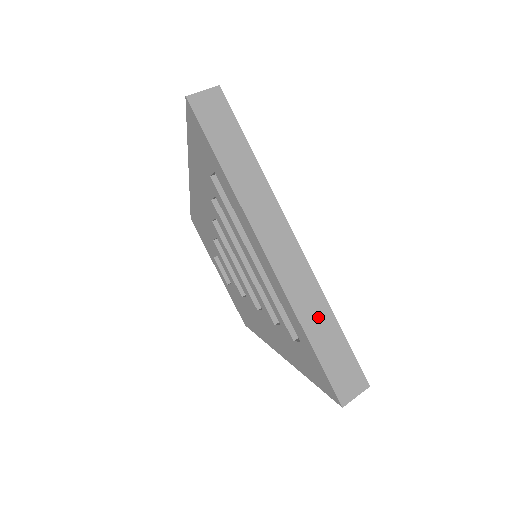
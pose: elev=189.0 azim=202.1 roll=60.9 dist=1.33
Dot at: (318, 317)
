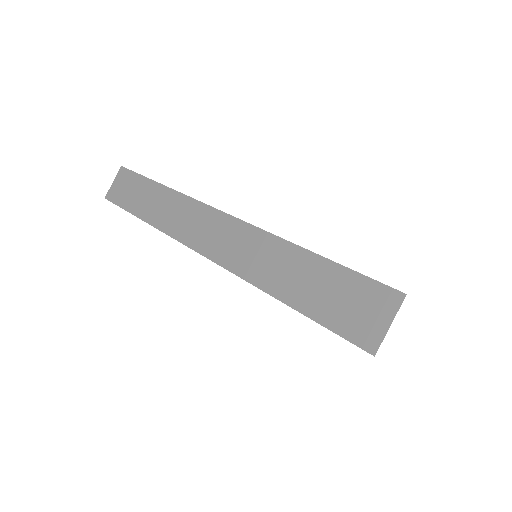
Dot at: (278, 264)
